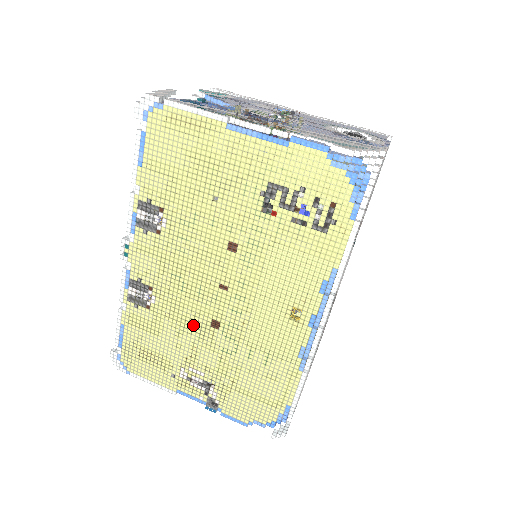
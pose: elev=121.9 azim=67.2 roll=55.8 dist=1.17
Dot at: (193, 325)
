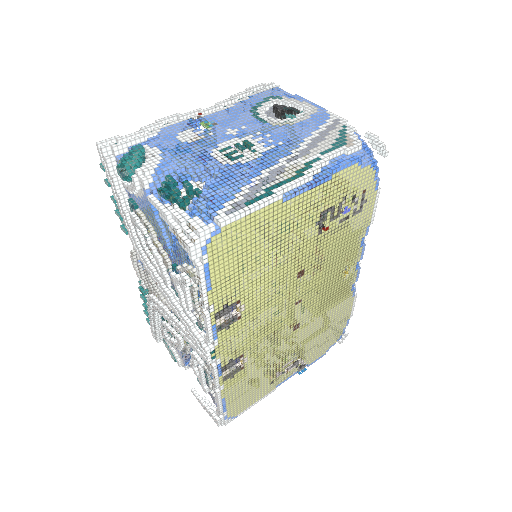
Dot at: (280, 343)
